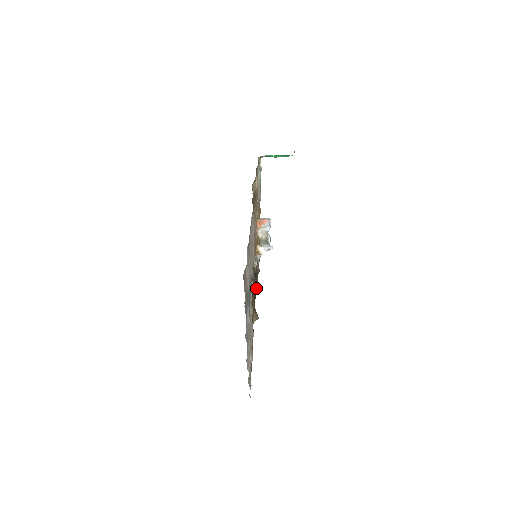
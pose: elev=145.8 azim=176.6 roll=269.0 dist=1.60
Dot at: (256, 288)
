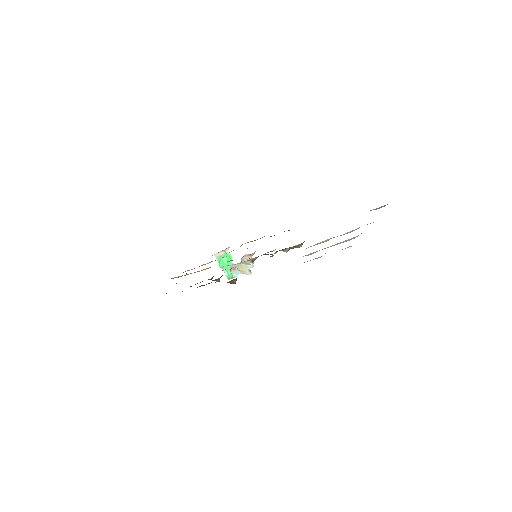
Dot at: (220, 277)
